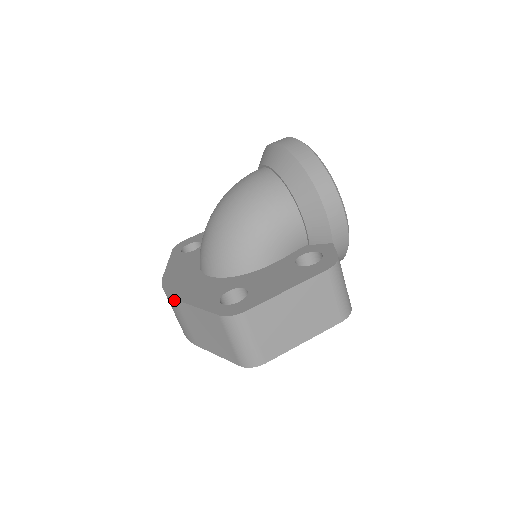
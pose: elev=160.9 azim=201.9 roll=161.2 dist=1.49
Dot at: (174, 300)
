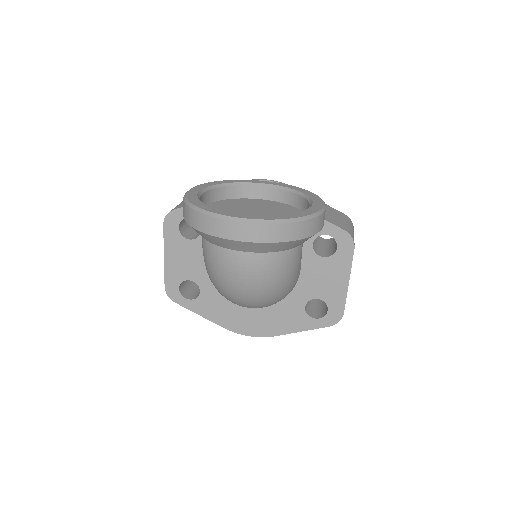
Dot at: (273, 336)
